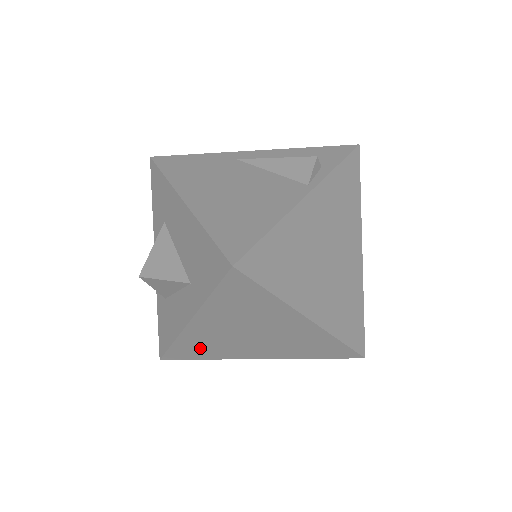
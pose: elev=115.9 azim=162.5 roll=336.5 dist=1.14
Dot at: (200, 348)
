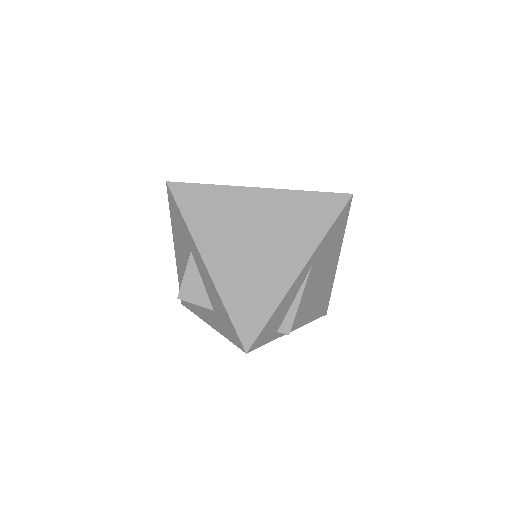
Dot at: (248, 297)
